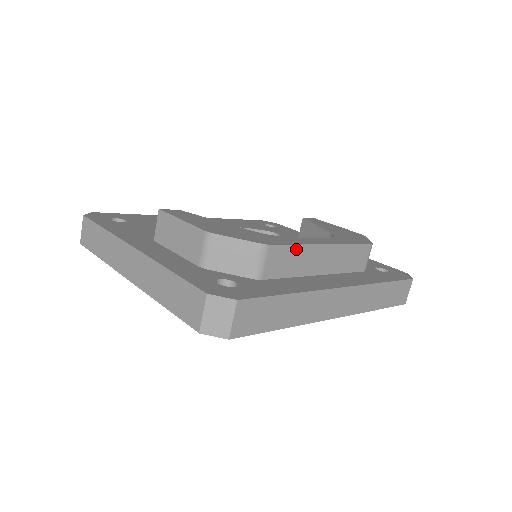
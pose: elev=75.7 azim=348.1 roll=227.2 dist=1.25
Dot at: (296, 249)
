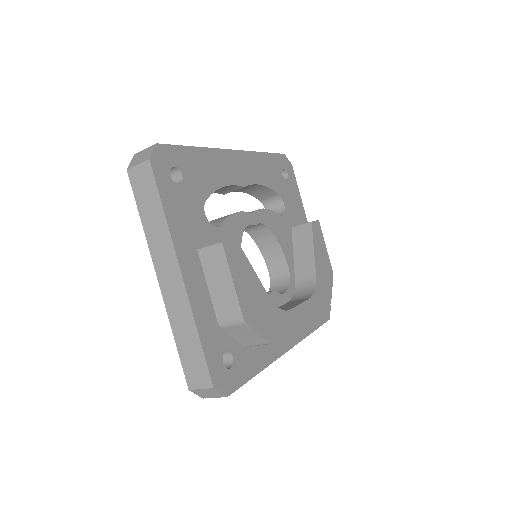
Dot at: occluded
